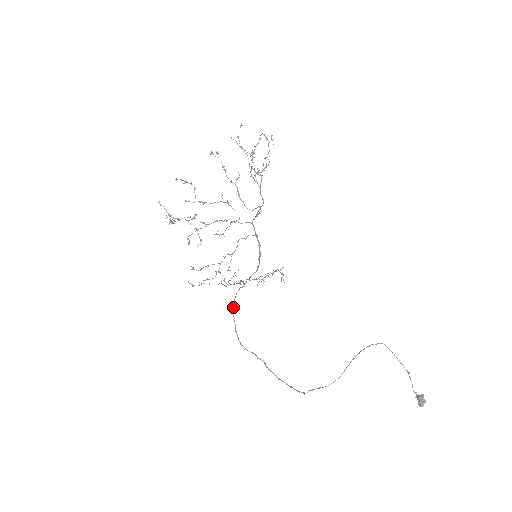
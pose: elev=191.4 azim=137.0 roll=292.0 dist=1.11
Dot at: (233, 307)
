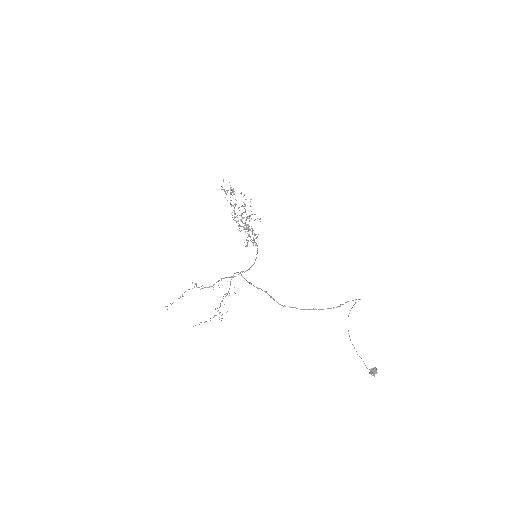
Dot at: (241, 274)
